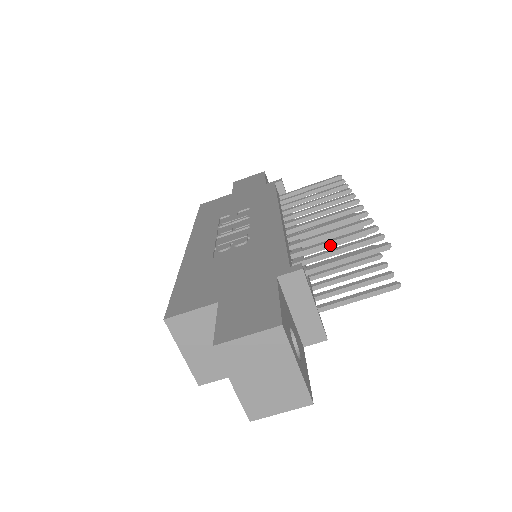
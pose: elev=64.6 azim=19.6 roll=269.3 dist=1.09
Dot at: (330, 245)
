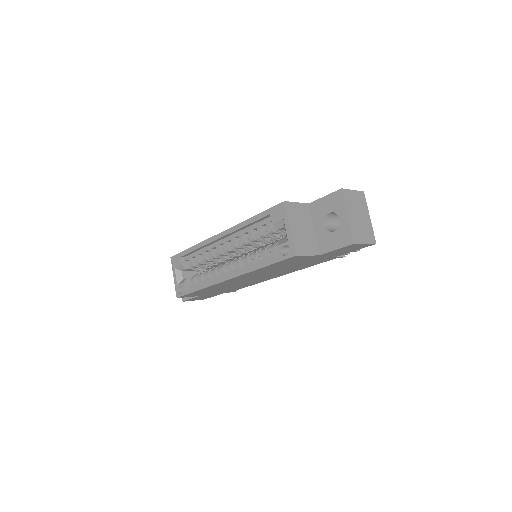
Dot at: occluded
